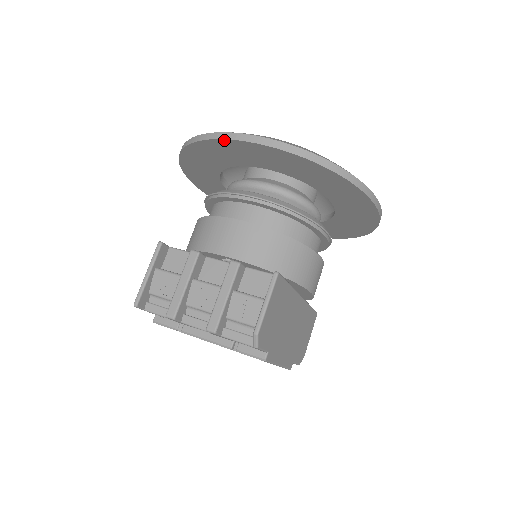
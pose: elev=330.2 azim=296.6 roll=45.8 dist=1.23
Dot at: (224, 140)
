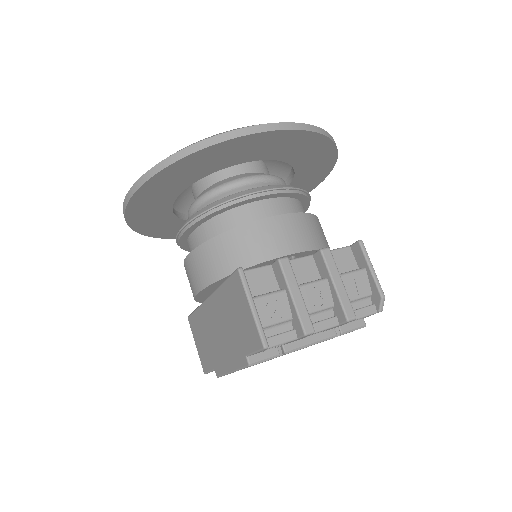
Dot at: (257, 134)
